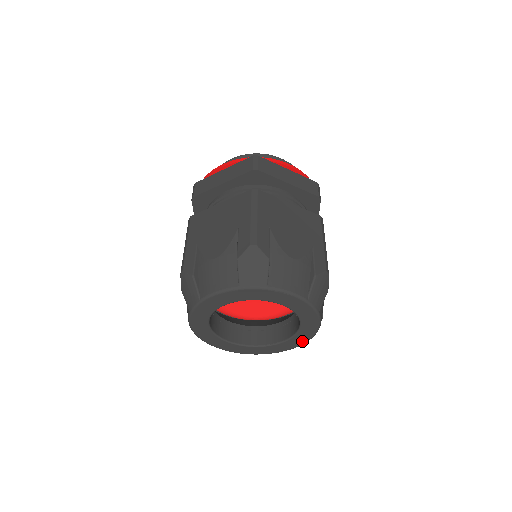
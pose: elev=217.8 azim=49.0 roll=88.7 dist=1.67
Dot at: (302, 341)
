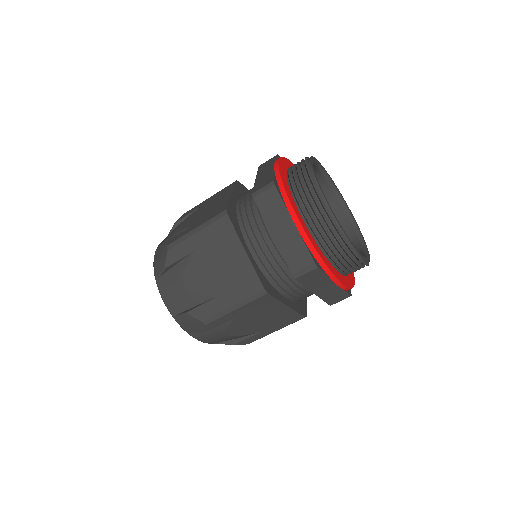
Dot at: occluded
